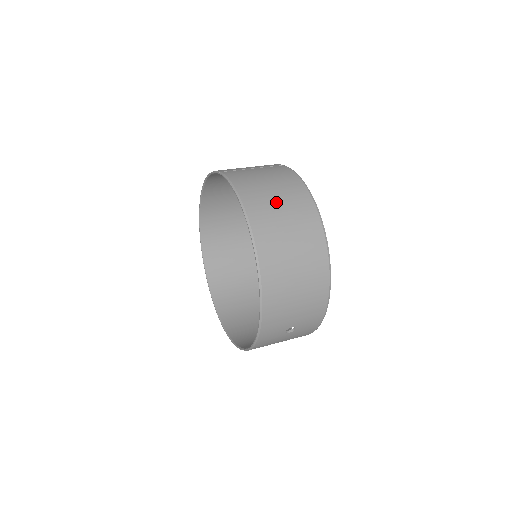
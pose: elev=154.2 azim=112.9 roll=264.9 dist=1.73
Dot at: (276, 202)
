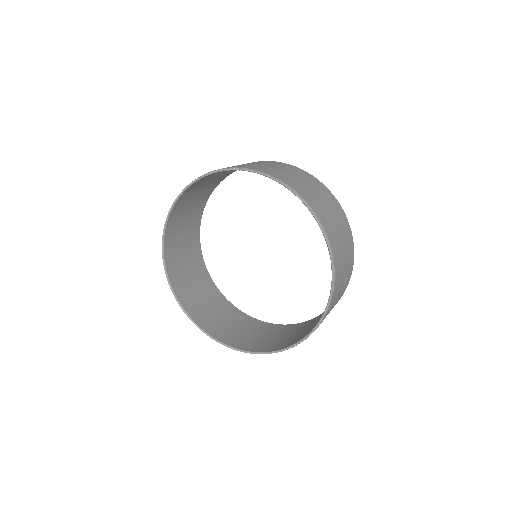
Dot at: (313, 191)
